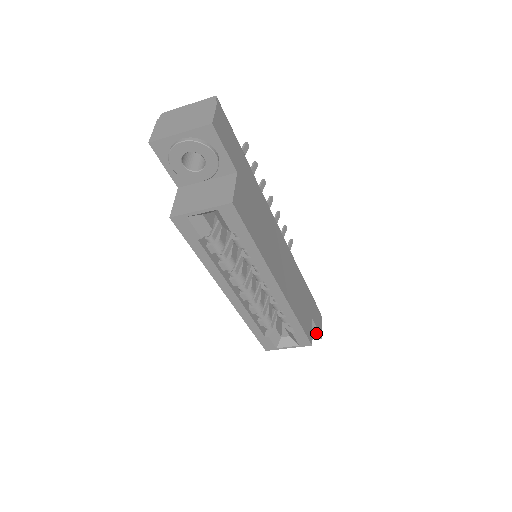
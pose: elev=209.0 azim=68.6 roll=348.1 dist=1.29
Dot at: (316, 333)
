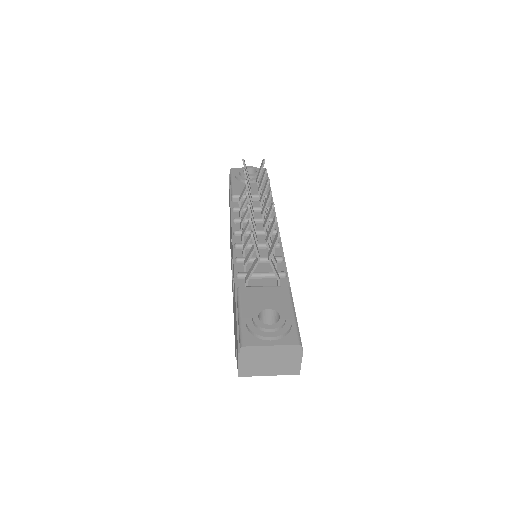
Dot at: occluded
